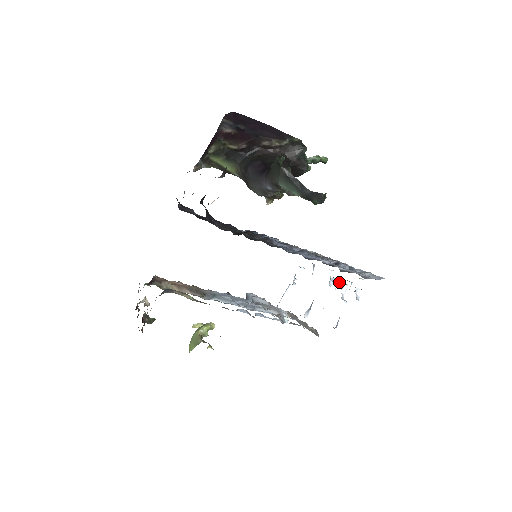
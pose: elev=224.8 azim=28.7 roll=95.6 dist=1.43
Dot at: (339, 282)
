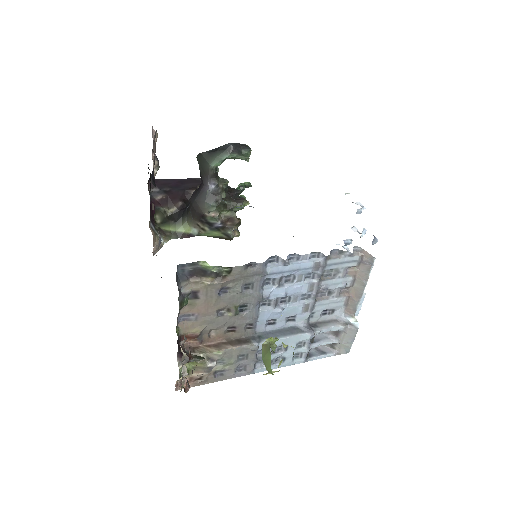
Dot at: (350, 241)
